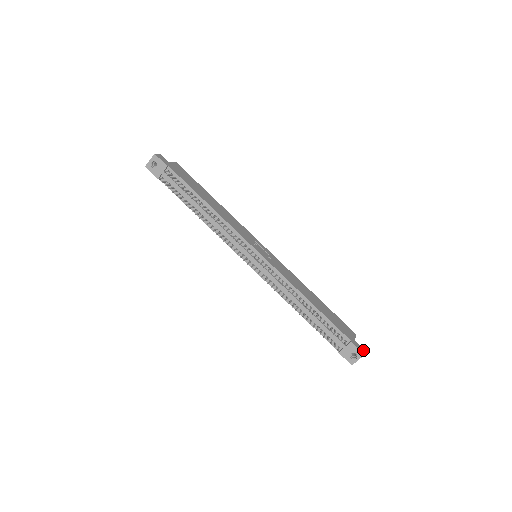
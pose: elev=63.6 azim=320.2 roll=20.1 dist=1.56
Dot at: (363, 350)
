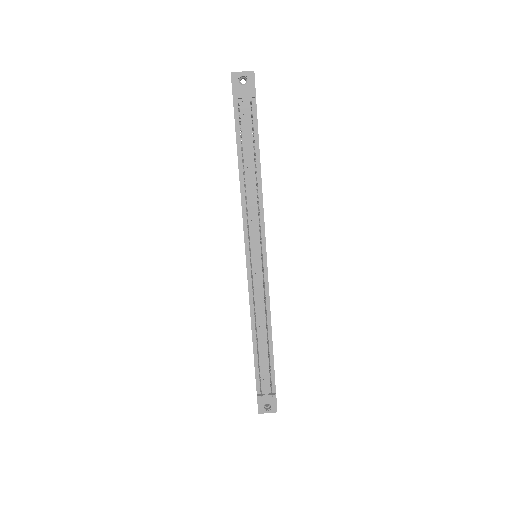
Dot at: occluded
